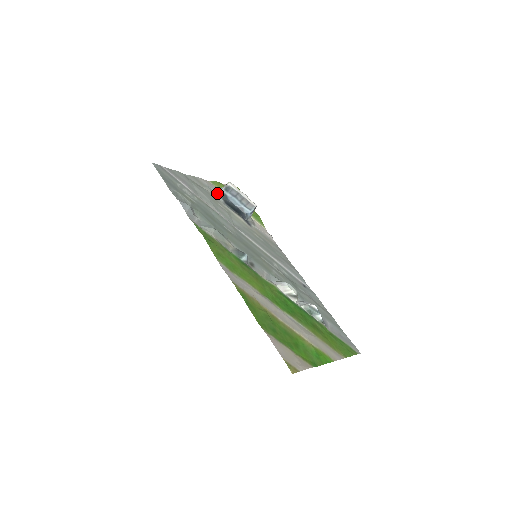
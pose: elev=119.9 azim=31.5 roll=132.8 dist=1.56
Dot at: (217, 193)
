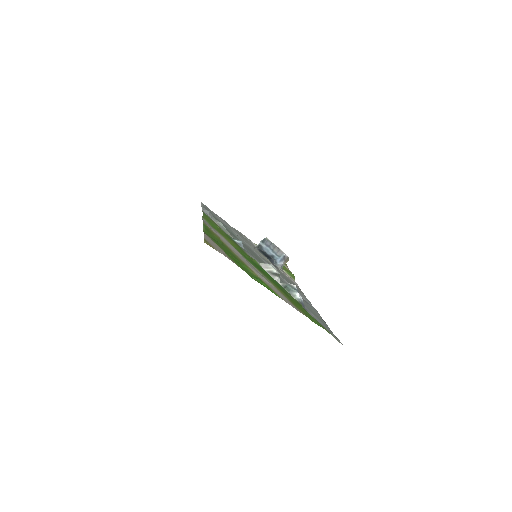
Dot at: (256, 246)
